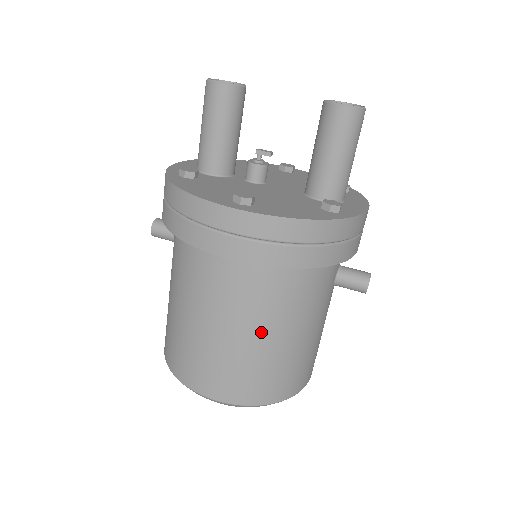
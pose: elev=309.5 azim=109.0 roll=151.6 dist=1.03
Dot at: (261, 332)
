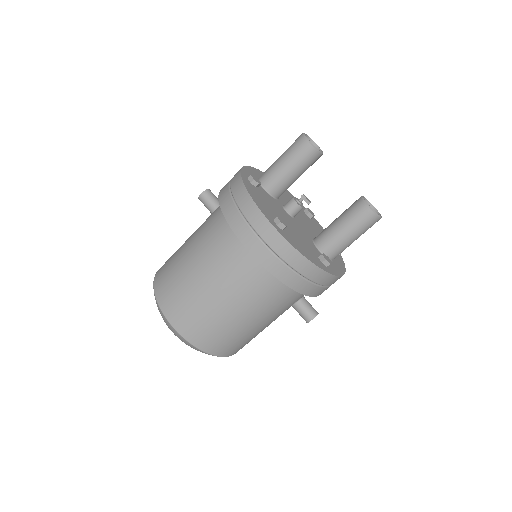
Dot at: (234, 305)
